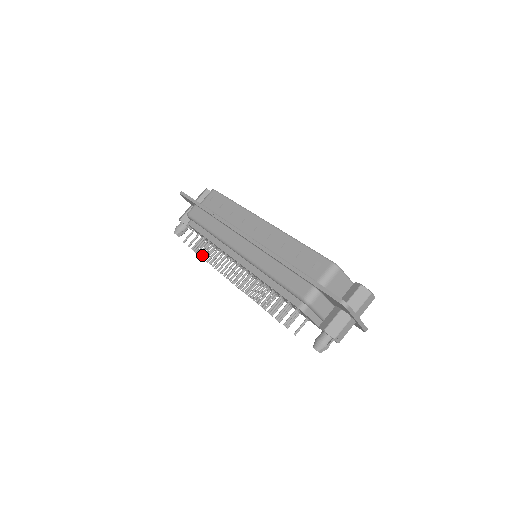
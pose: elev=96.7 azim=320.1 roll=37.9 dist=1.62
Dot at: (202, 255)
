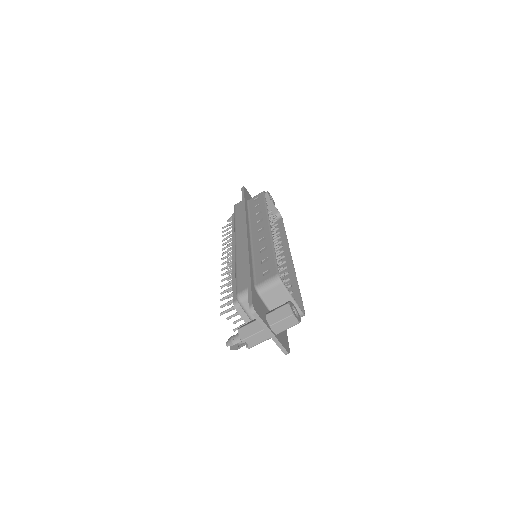
Dot at: (229, 243)
